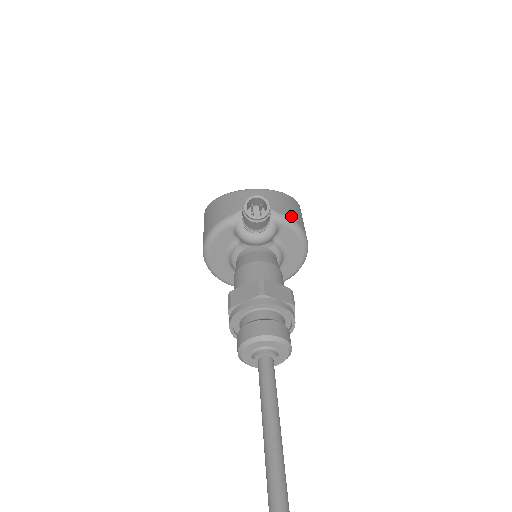
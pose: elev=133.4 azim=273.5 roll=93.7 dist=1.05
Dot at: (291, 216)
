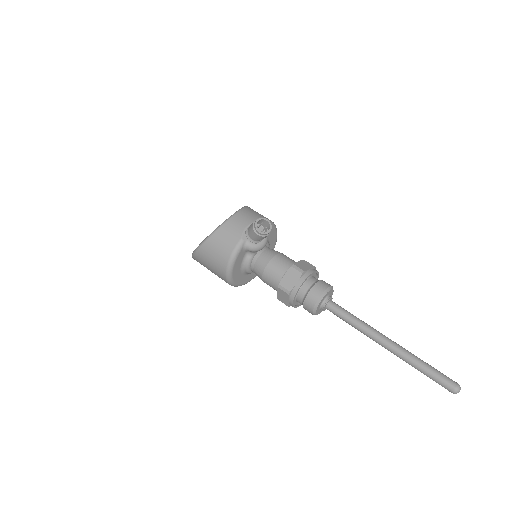
Dot at: occluded
